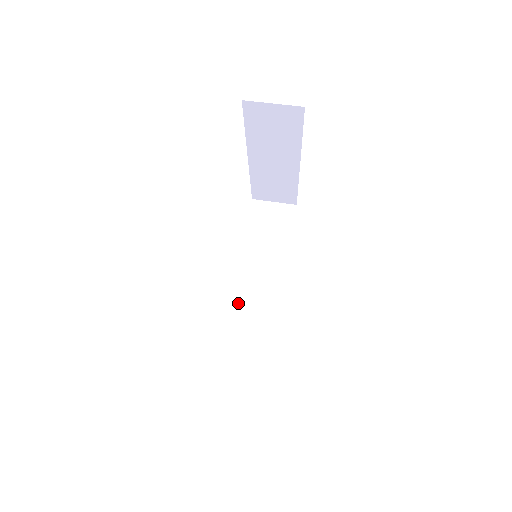
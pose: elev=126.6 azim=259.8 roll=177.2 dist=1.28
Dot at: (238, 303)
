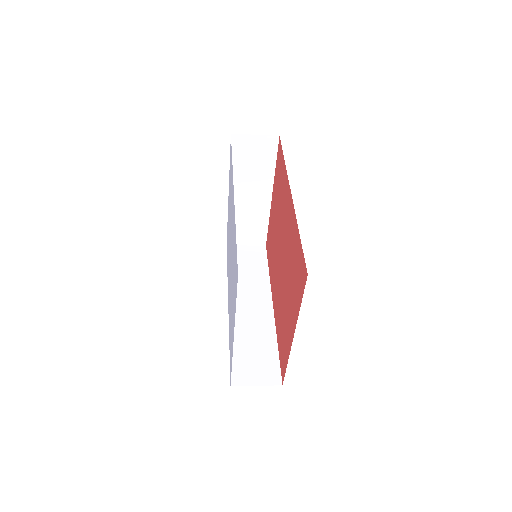
Dot at: (235, 322)
